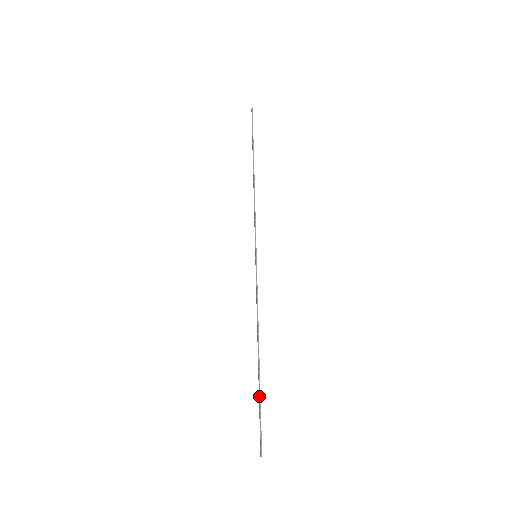
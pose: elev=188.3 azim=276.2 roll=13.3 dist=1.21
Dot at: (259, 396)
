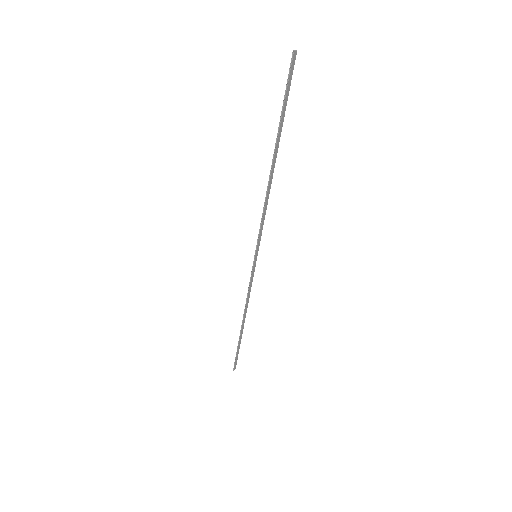
Dot at: occluded
